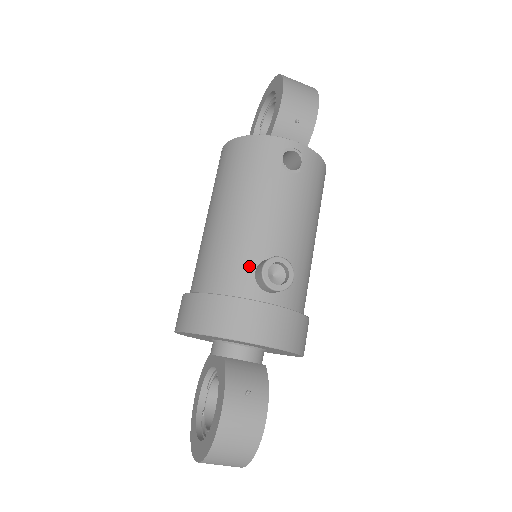
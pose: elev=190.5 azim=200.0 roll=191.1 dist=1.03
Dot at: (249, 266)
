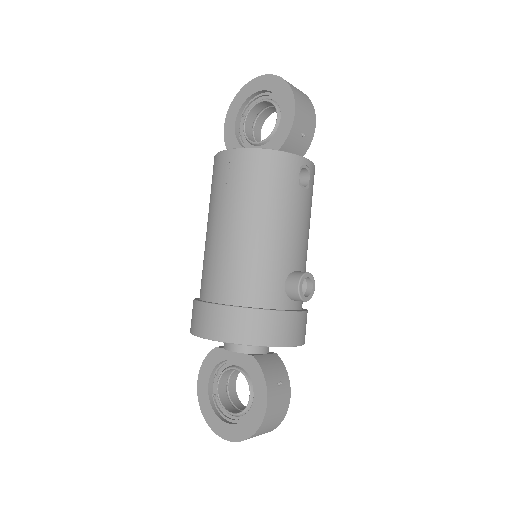
Dot at: (280, 280)
